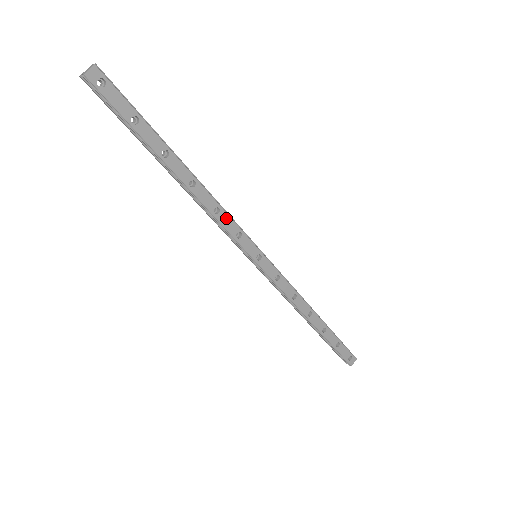
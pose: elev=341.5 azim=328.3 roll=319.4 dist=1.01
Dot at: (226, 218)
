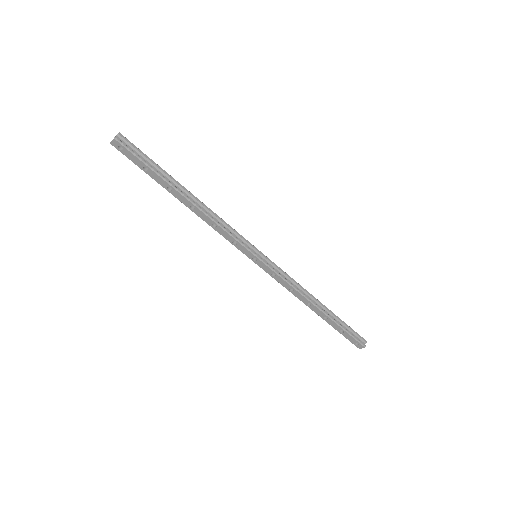
Dot at: (223, 231)
